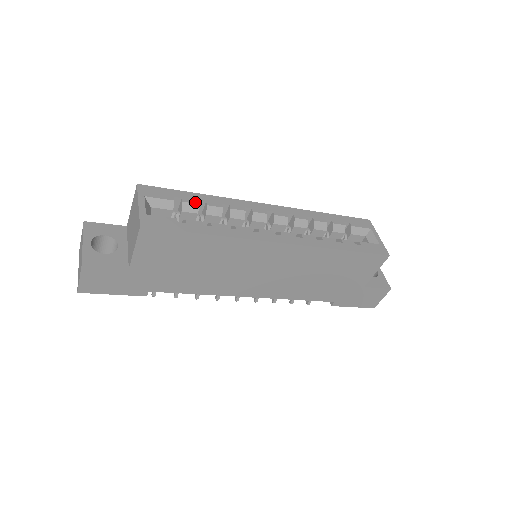
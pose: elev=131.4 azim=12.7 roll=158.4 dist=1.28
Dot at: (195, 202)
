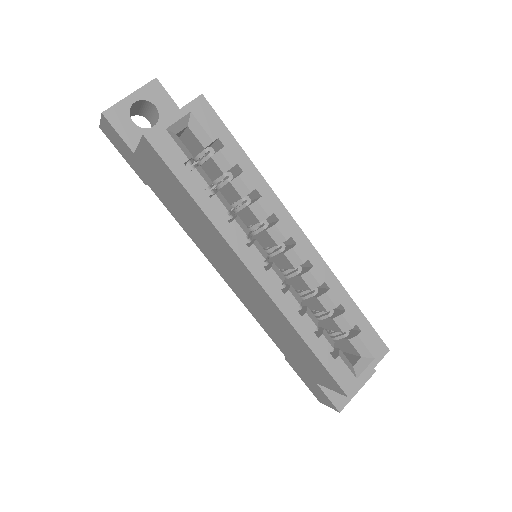
Dot at: (231, 162)
